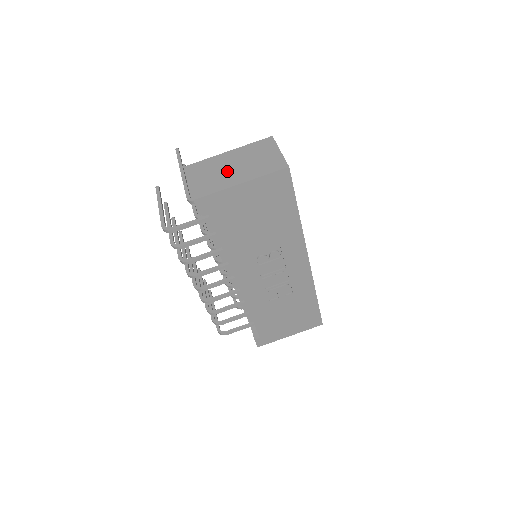
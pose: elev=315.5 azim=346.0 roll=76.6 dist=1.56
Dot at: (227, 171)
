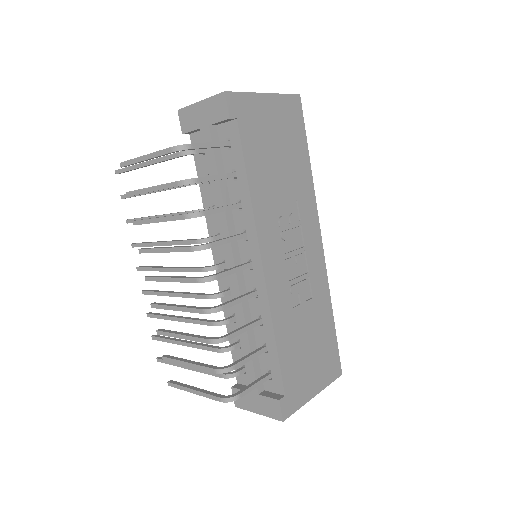
Dot at: occluded
